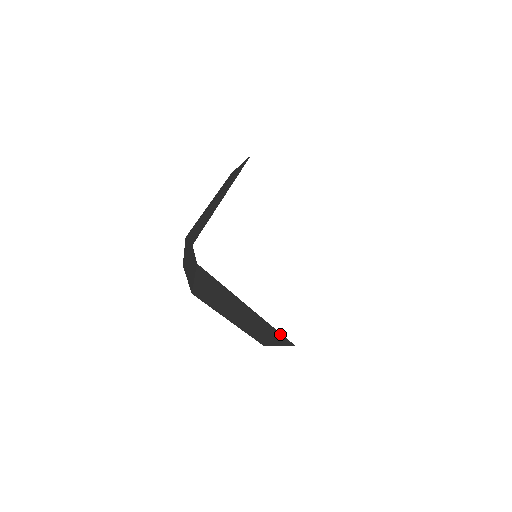
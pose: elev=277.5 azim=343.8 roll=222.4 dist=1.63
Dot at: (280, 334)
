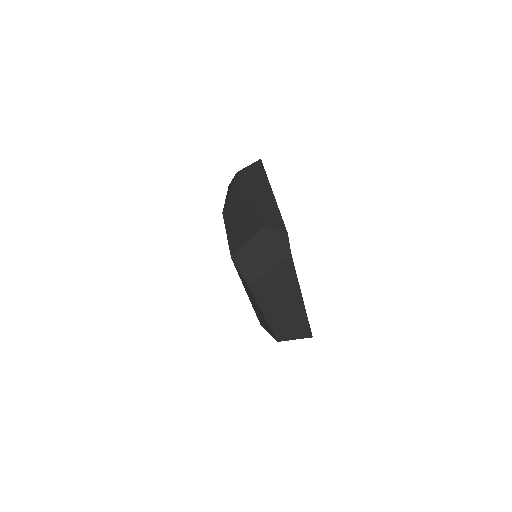
Dot at: (308, 326)
